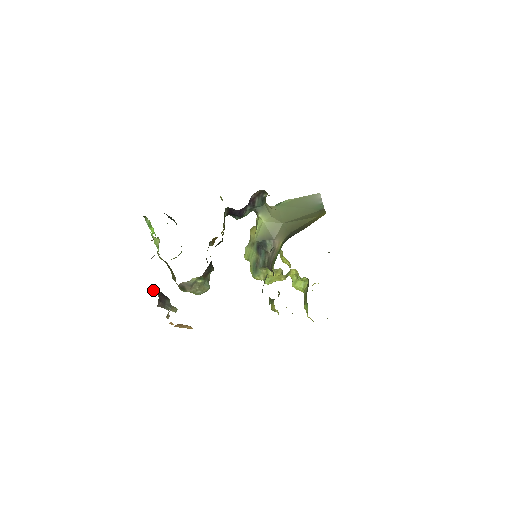
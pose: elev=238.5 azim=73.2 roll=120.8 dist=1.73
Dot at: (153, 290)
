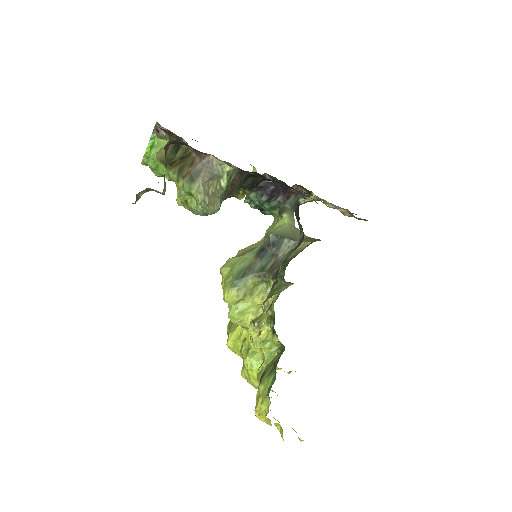
Dot at: occluded
